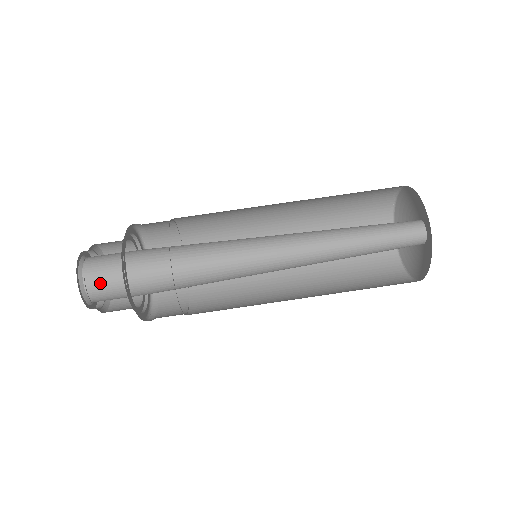
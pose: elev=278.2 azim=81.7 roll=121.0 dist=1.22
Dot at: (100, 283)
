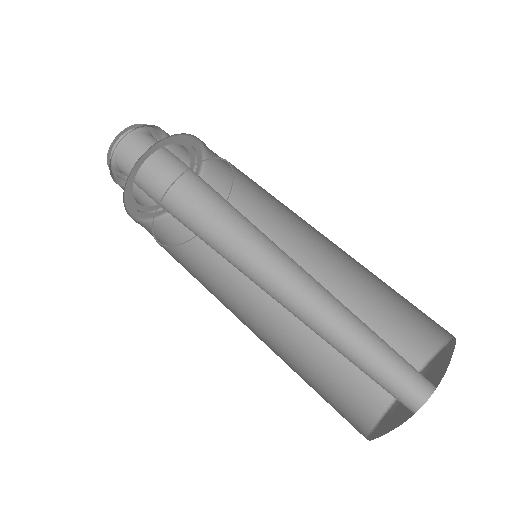
Dot at: (142, 142)
